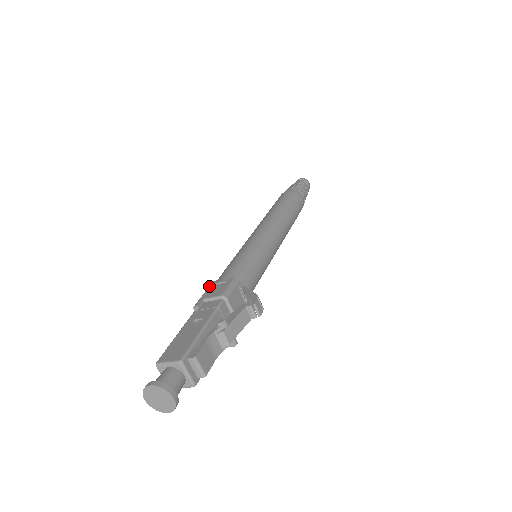
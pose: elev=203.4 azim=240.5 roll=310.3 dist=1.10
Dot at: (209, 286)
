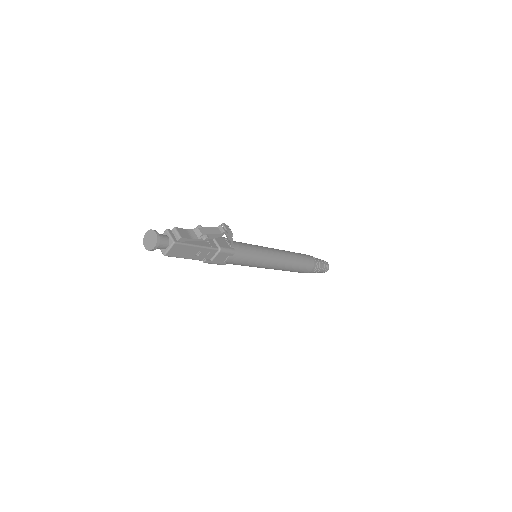
Dot at: occluded
